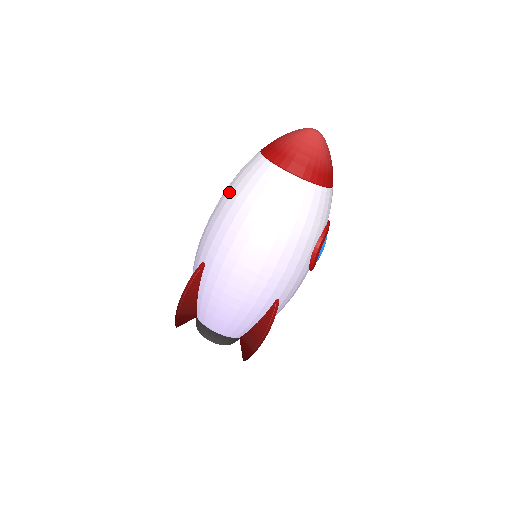
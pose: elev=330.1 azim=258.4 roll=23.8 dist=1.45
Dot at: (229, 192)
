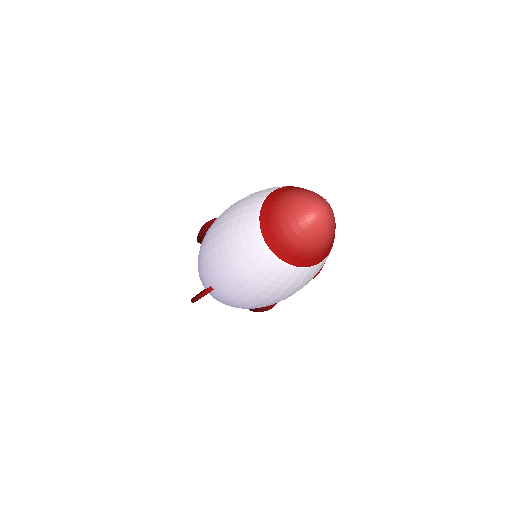
Dot at: (230, 255)
